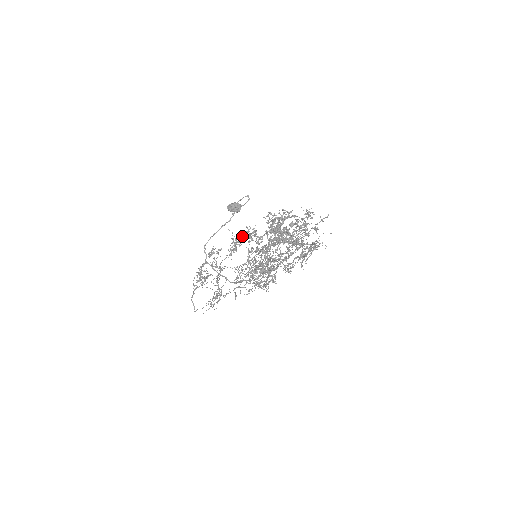
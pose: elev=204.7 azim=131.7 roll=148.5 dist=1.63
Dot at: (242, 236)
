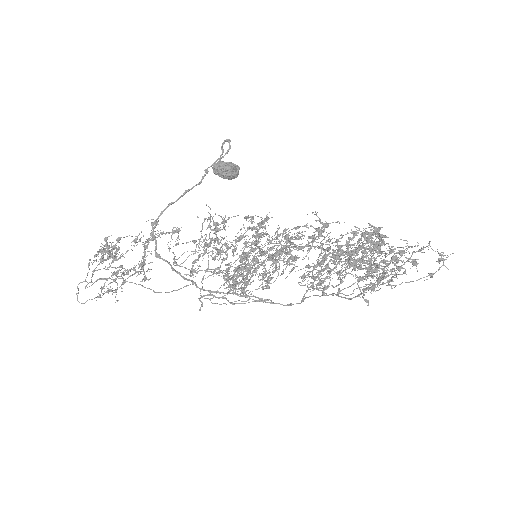
Dot at: (259, 235)
